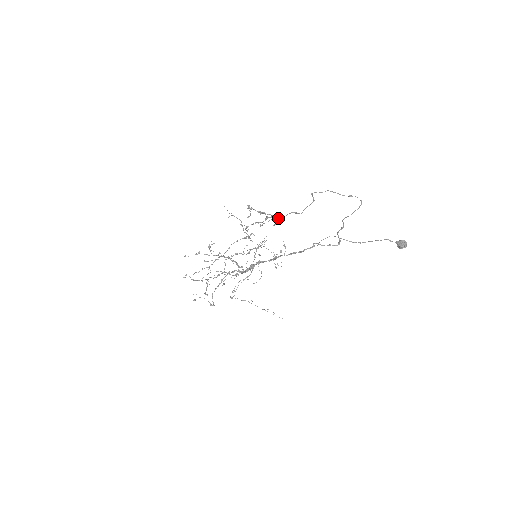
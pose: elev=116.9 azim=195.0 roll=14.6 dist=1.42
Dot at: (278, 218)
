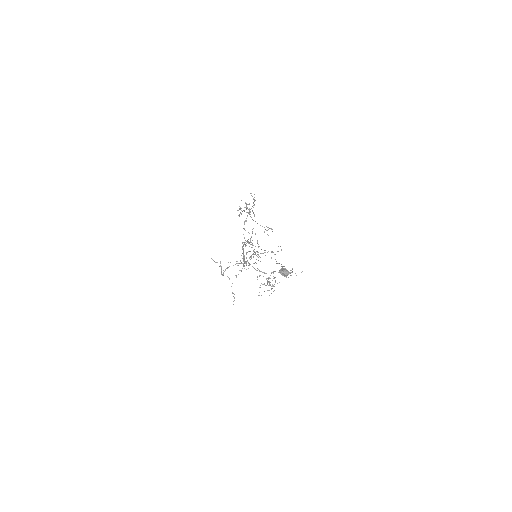
Dot at: occluded
